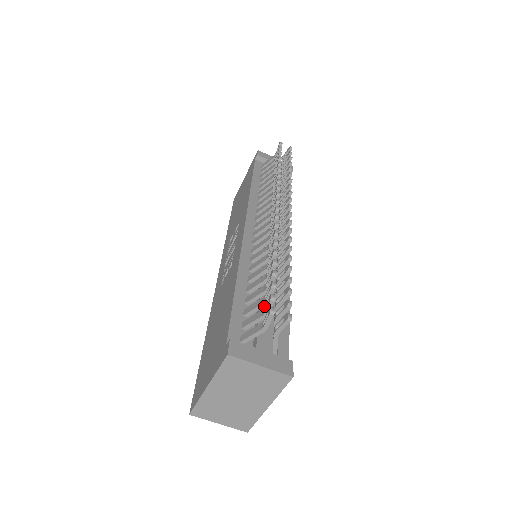
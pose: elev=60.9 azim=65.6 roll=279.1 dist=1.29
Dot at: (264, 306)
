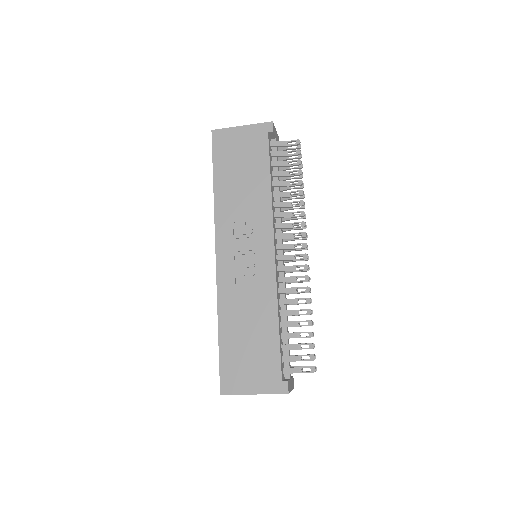
Dot at: (296, 349)
